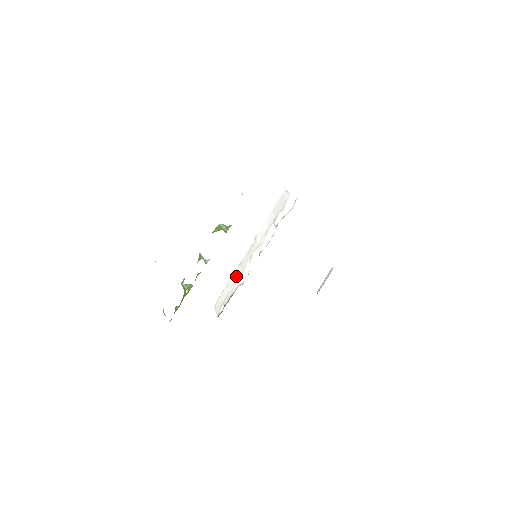
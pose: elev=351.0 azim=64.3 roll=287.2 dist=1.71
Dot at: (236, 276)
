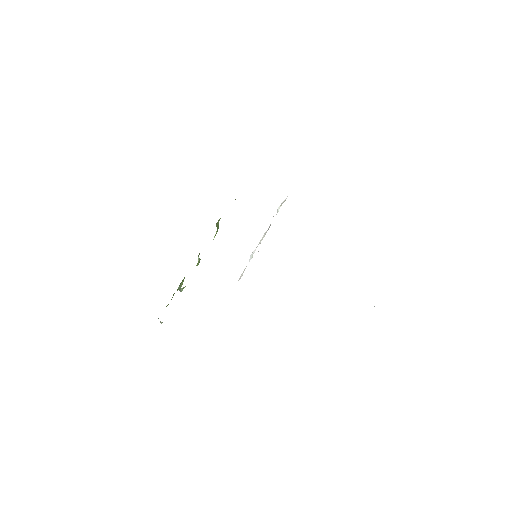
Dot at: occluded
